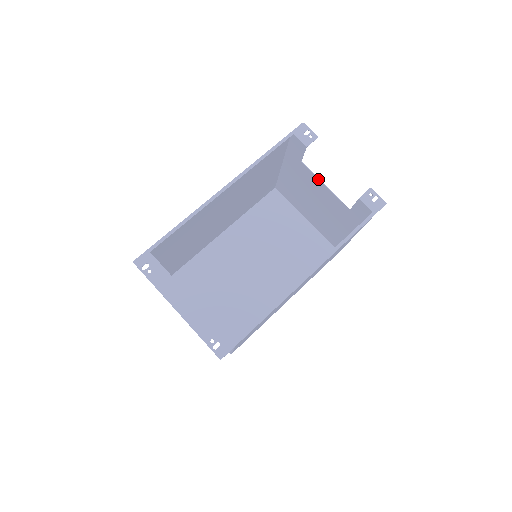
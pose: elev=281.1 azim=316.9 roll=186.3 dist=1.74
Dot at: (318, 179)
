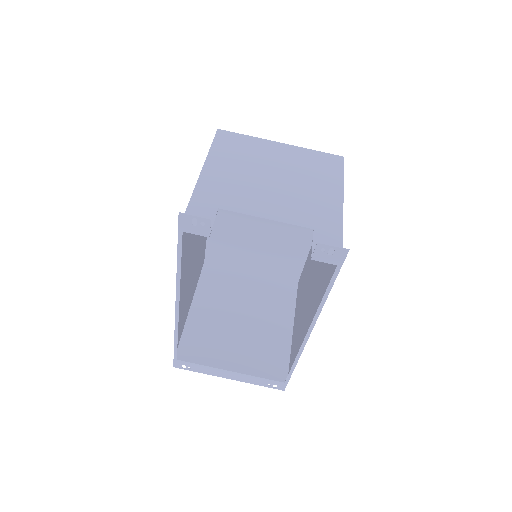
Dot at: occluded
